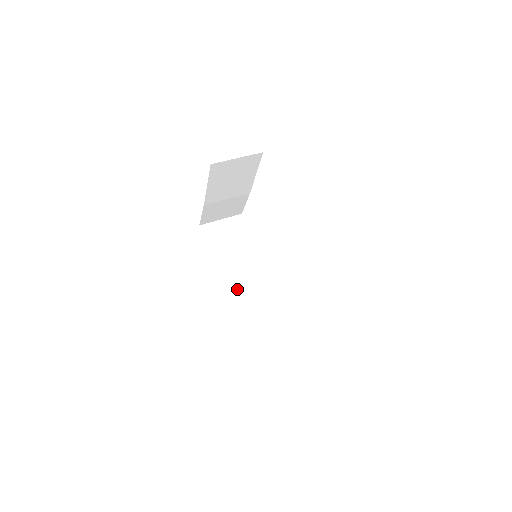
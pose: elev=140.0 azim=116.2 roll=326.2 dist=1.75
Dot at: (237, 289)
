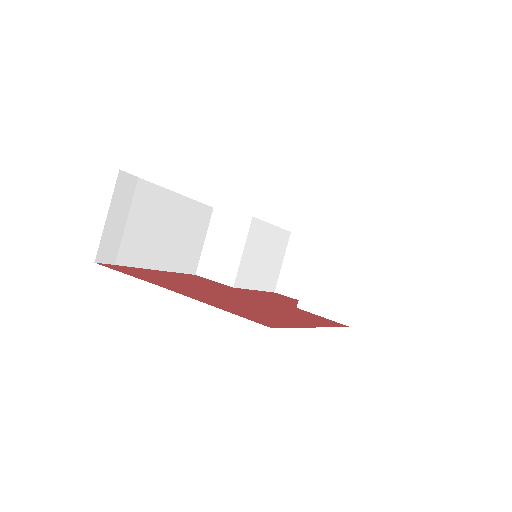
Dot at: (185, 254)
